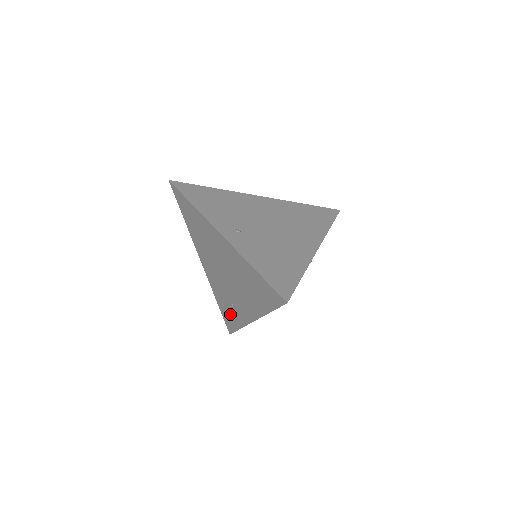
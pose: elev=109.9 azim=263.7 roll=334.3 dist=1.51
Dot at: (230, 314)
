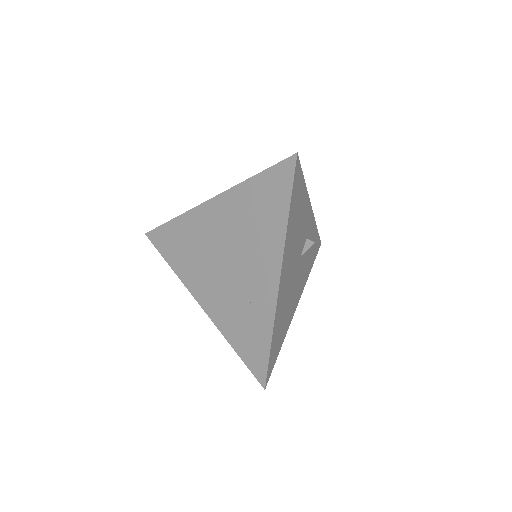
Dot at: (253, 333)
